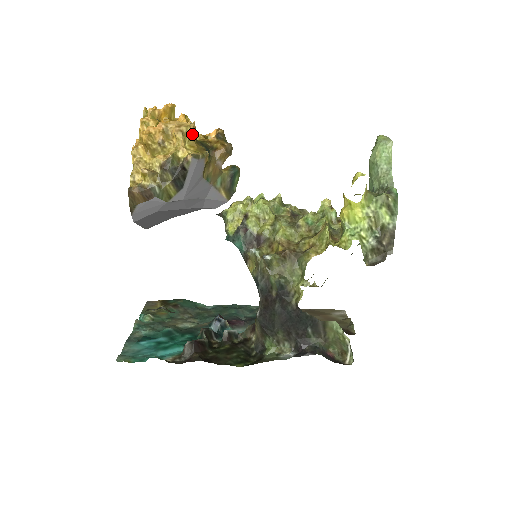
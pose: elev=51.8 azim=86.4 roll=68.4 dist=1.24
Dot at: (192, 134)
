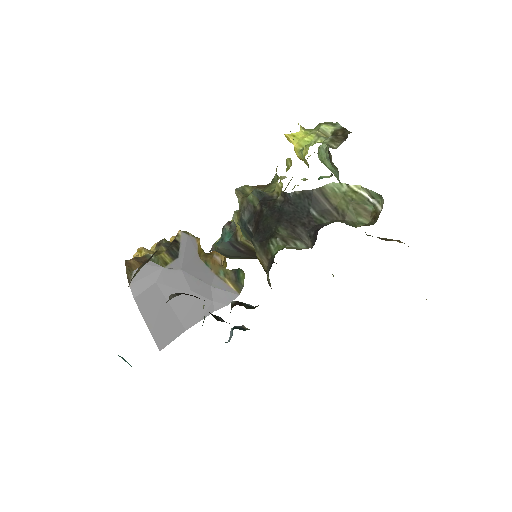
Dot at: occluded
